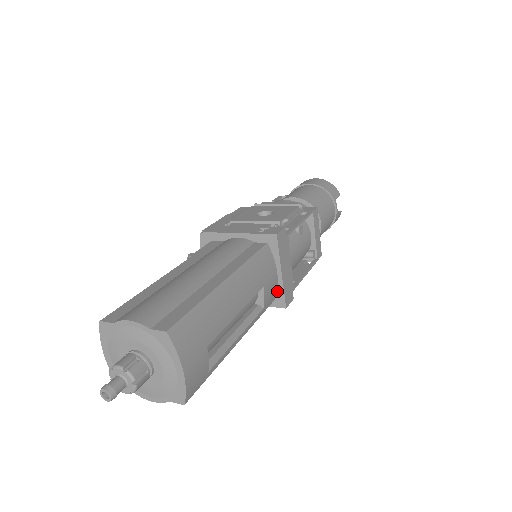
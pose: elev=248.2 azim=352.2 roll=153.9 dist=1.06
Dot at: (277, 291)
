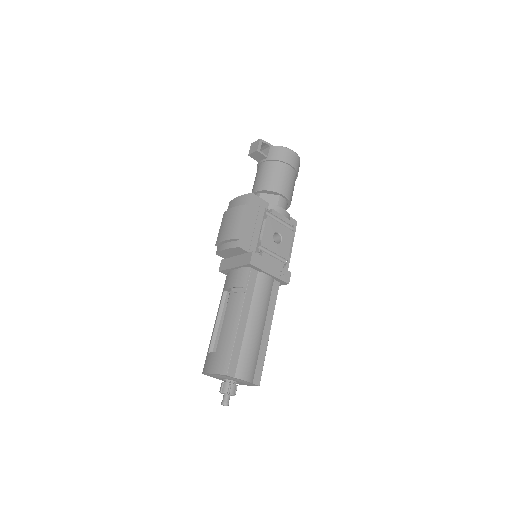
Dot at: occluded
